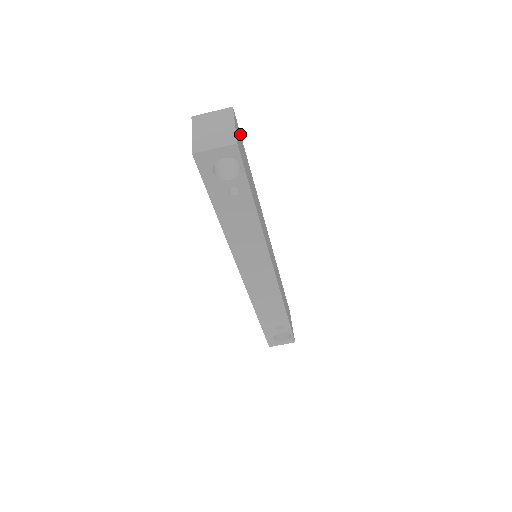
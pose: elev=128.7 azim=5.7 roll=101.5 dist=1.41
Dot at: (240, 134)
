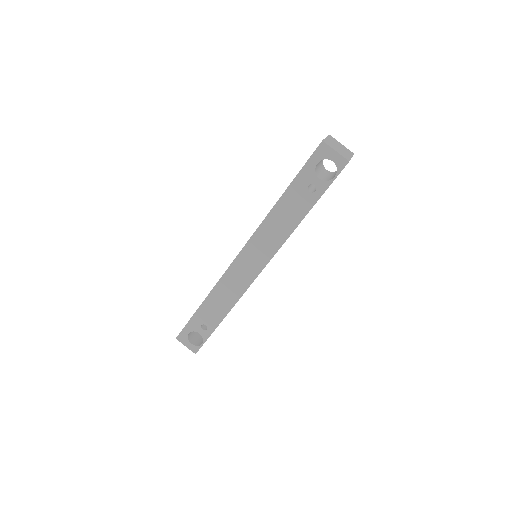
Dot at: occluded
